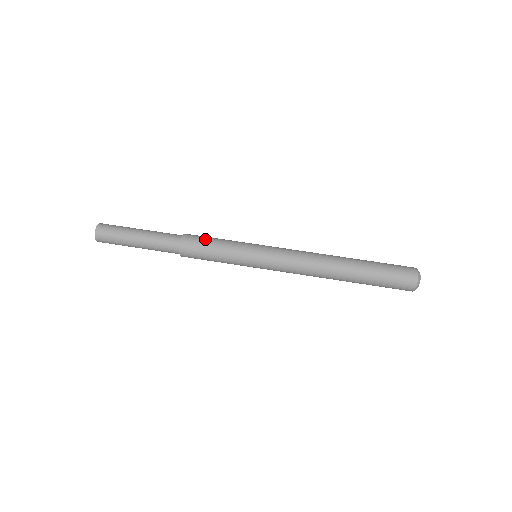
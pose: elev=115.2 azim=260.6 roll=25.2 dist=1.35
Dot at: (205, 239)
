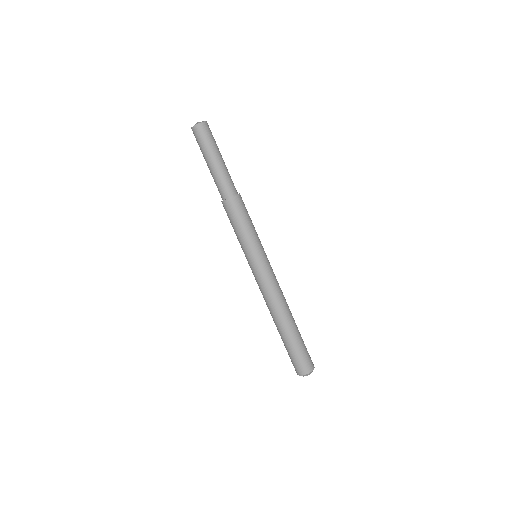
Dot at: (246, 213)
